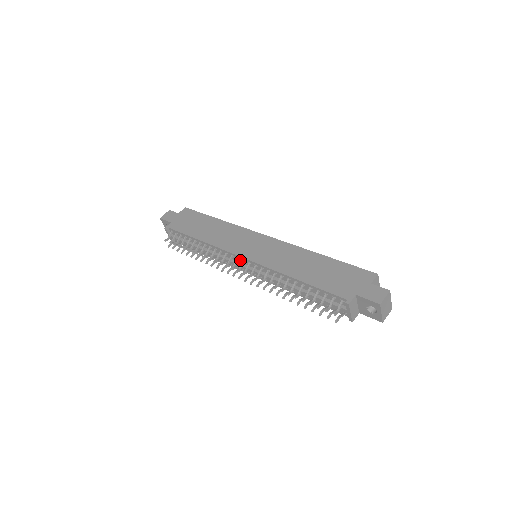
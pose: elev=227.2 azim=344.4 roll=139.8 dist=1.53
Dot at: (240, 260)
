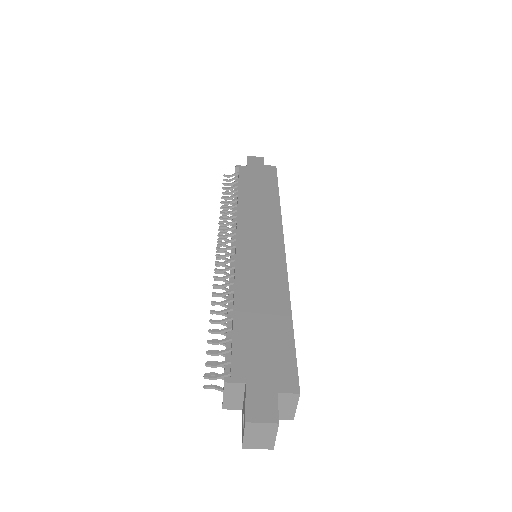
Dot at: occluded
